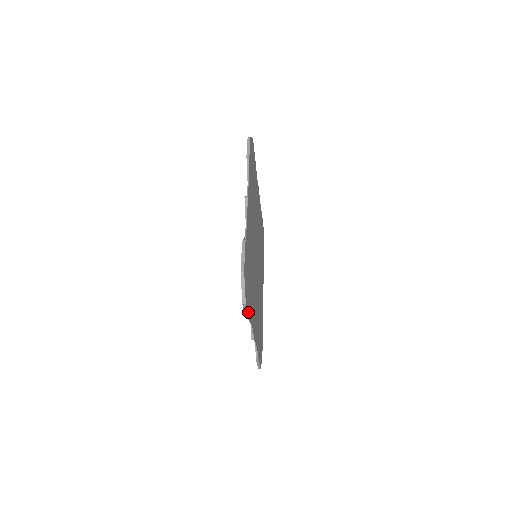
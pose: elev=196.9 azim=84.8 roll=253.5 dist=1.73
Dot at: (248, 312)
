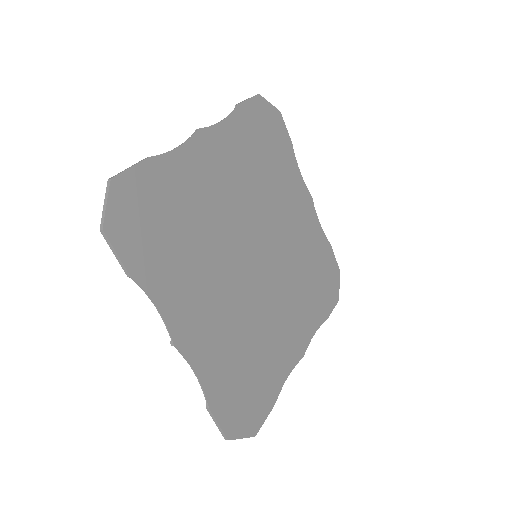
Dot at: (126, 261)
